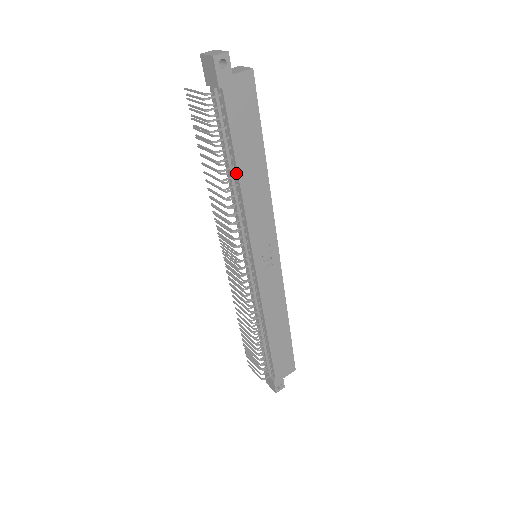
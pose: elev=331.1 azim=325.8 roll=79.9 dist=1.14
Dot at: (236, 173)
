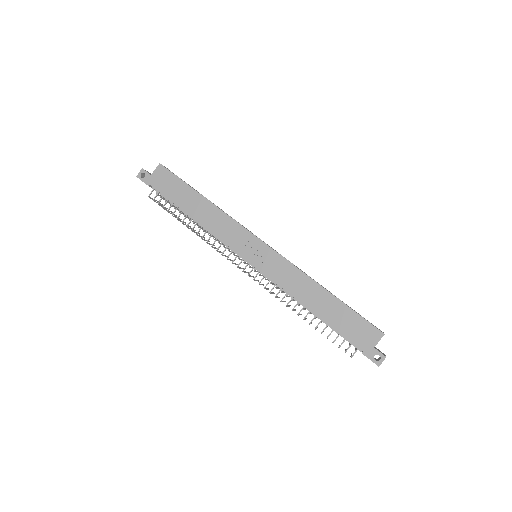
Dot at: (191, 216)
